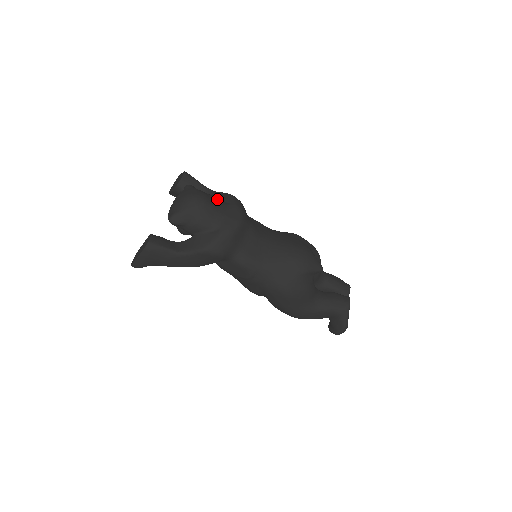
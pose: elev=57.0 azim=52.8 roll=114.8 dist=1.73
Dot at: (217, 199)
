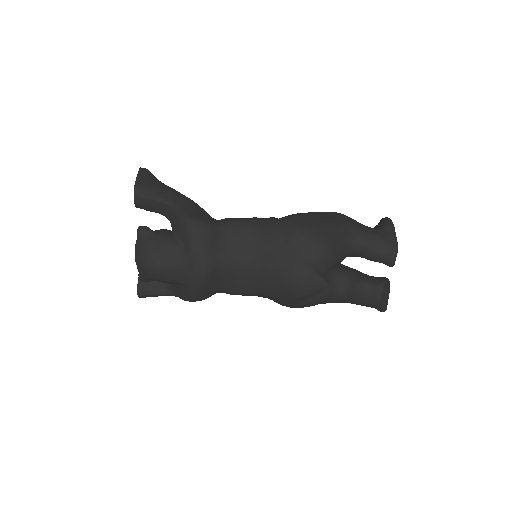
Dot at: (171, 248)
